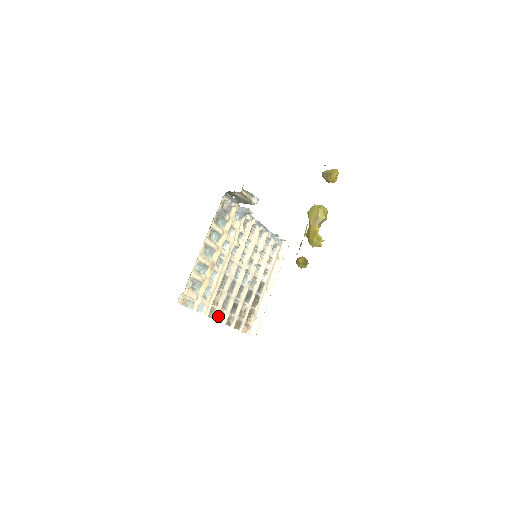
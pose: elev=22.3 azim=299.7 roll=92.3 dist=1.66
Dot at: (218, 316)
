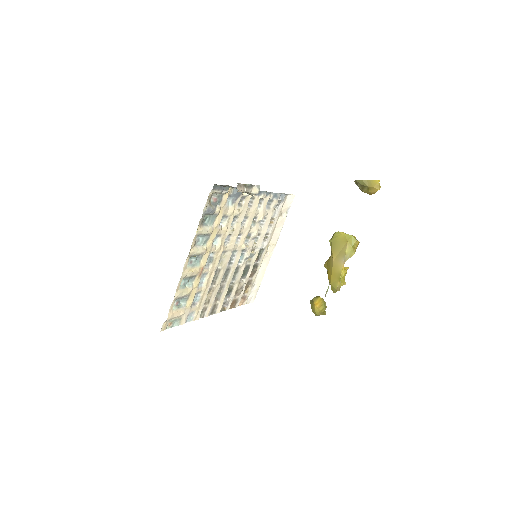
Dot at: (210, 311)
